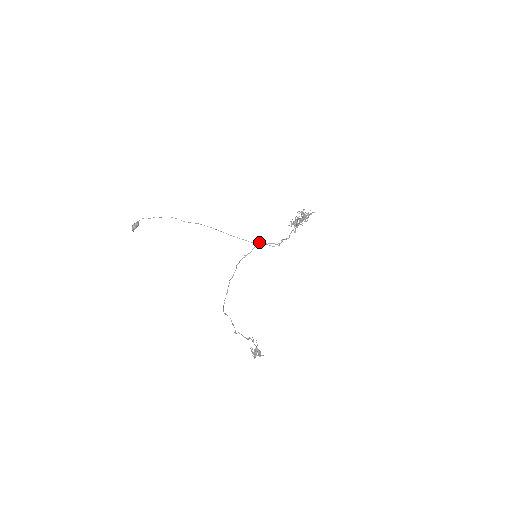
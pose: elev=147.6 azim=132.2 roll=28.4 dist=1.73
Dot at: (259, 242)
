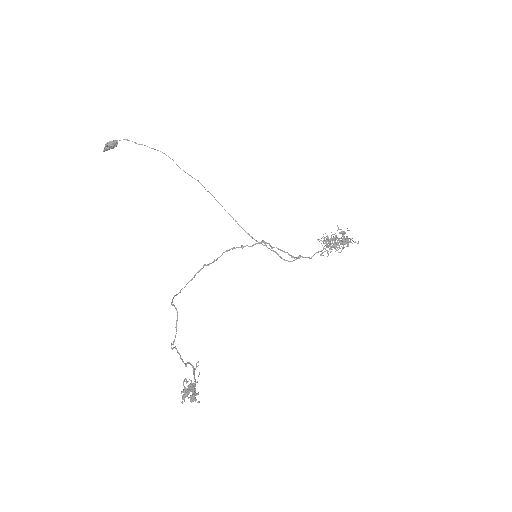
Dot at: (266, 245)
